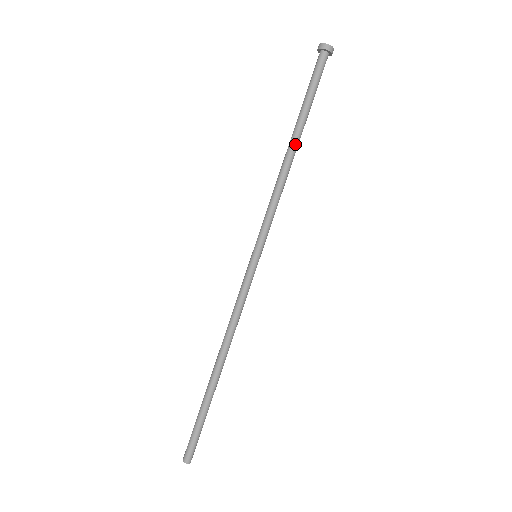
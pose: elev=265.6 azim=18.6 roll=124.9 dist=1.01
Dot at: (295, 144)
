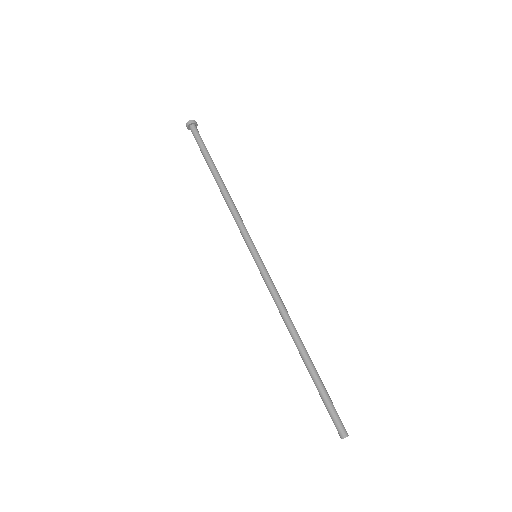
Dot at: (221, 178)
